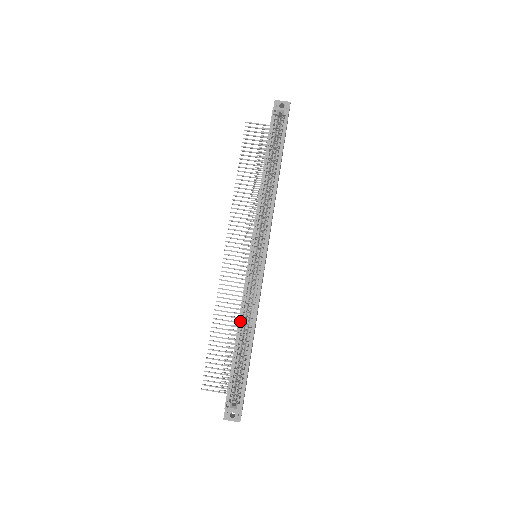
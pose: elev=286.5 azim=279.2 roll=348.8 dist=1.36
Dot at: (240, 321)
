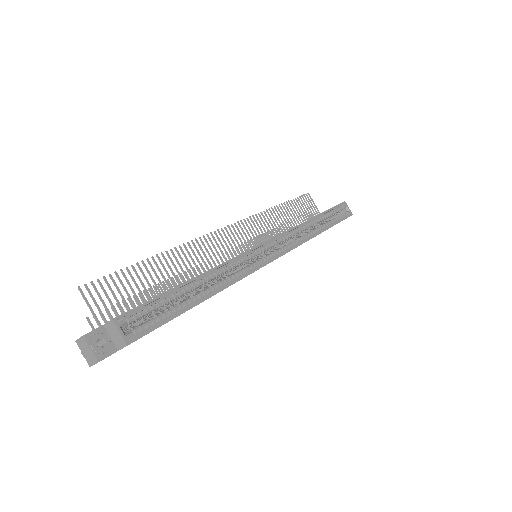
Dot at: (212, 271)
